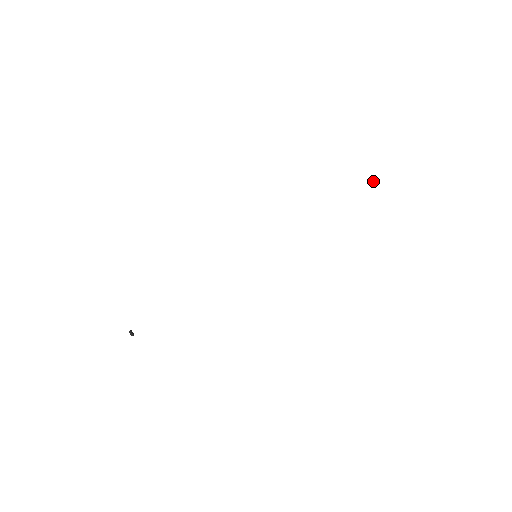
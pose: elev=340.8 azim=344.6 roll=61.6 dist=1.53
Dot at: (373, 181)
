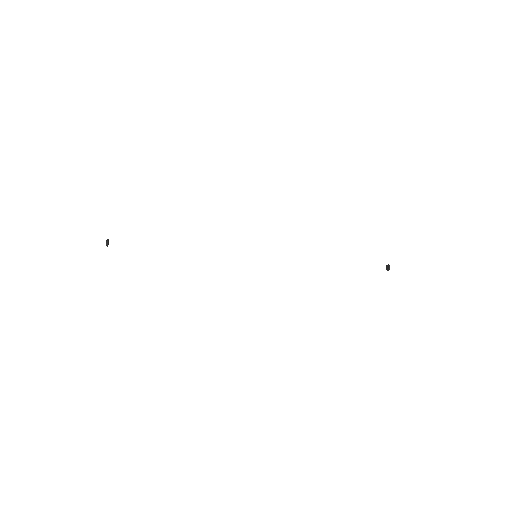
Dot at: (387, 265)
